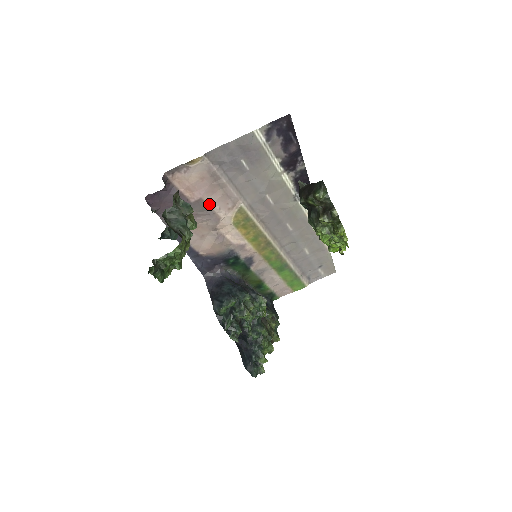
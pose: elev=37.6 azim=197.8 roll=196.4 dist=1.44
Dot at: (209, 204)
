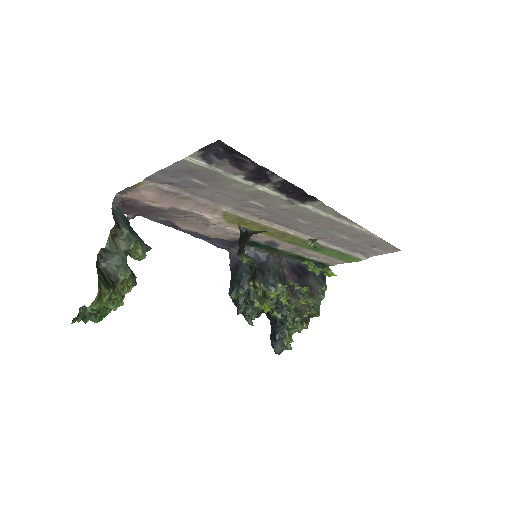
Dot at: (186, 210)
